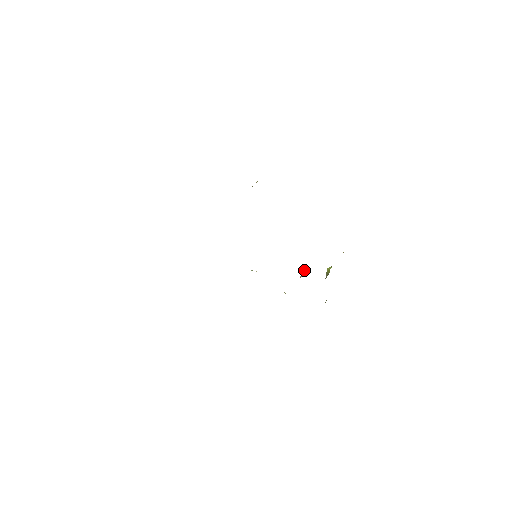
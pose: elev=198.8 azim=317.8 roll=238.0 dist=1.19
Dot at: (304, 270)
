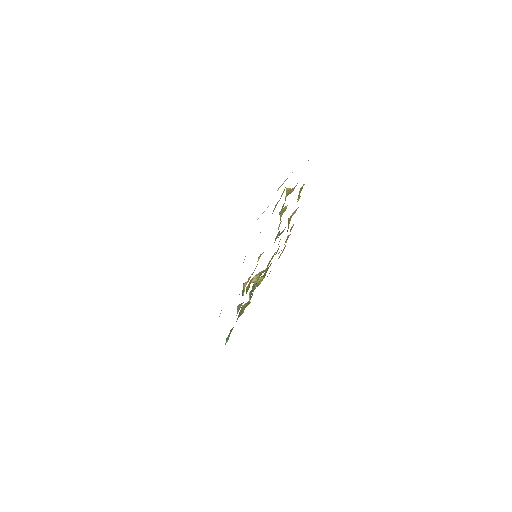
Dot at: (257, 276)
